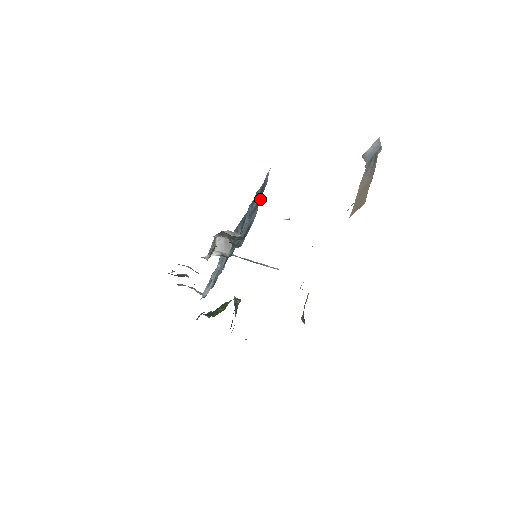
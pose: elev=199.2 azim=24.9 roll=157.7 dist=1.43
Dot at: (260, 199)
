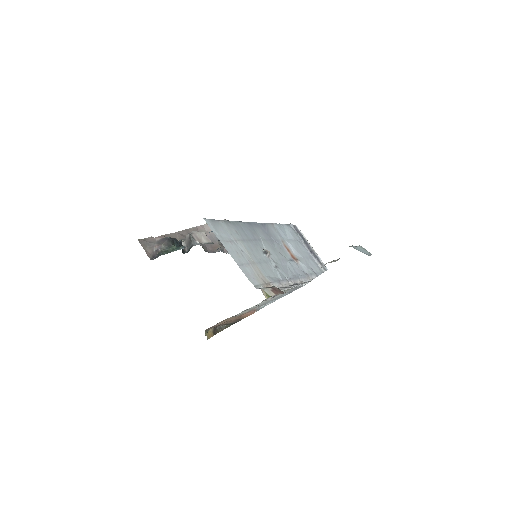
Dot at: occluded
